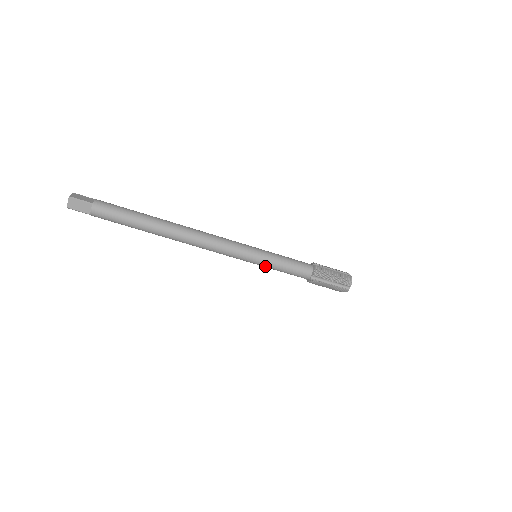
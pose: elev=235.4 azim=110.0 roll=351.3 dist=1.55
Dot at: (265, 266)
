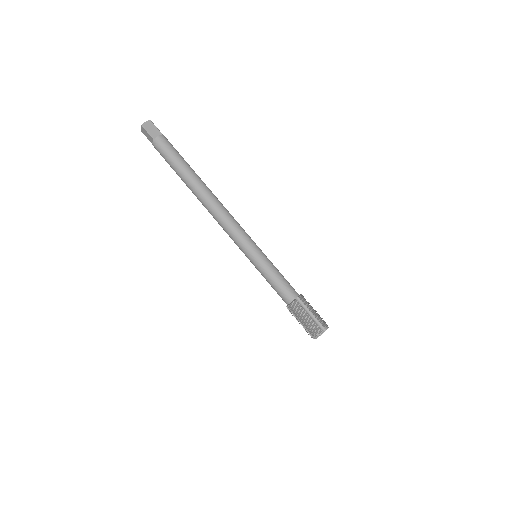
Dot at: (261, 265)
